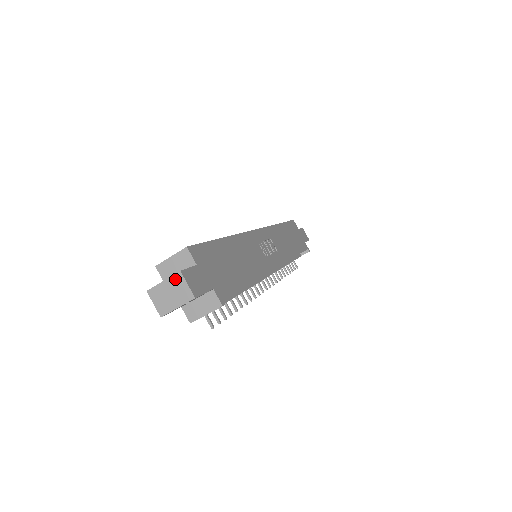
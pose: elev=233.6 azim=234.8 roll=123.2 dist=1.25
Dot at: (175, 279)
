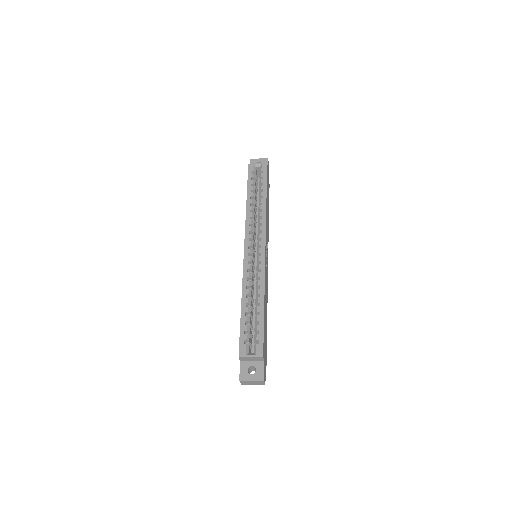
Dot at: (259, 381)
